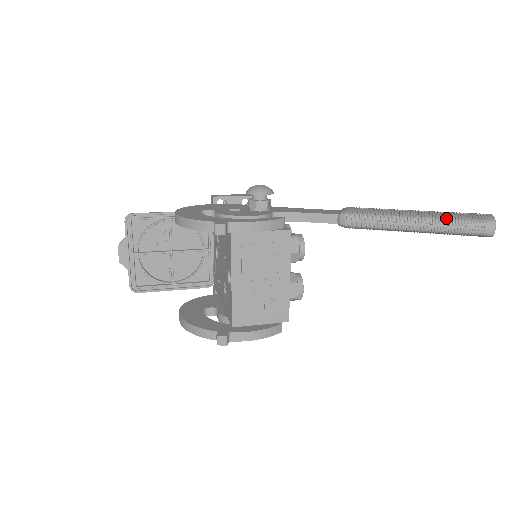
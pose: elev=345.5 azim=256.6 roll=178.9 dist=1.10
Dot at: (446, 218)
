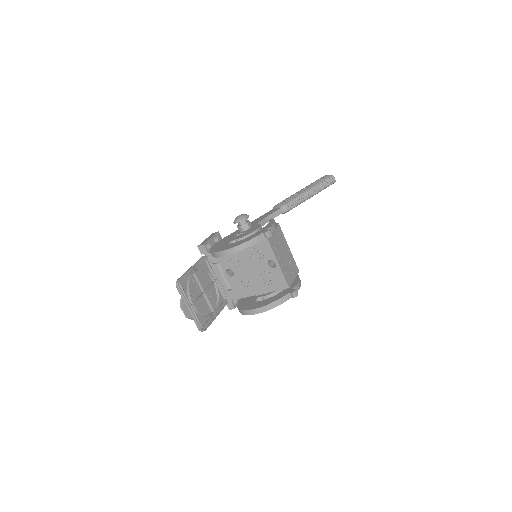
Dot at: (318, 184)
